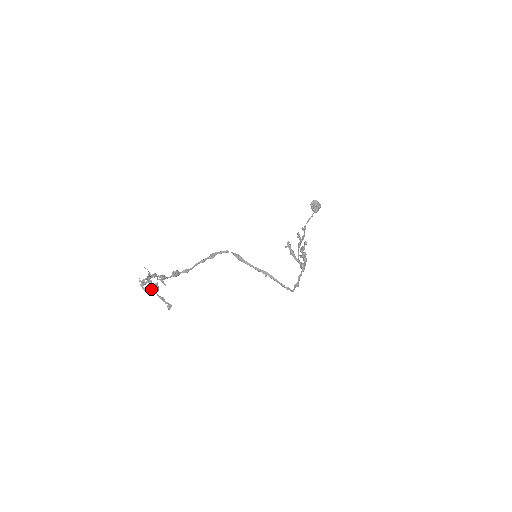
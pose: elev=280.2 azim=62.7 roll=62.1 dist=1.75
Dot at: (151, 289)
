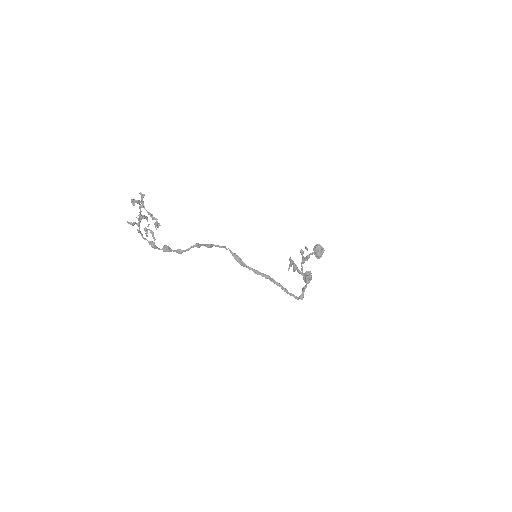
Dot at: (141, 205)
